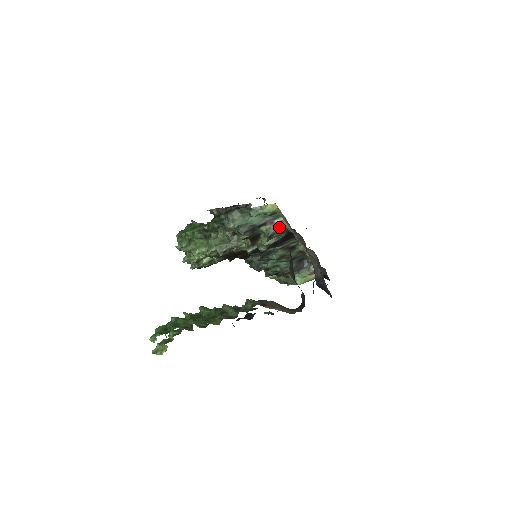
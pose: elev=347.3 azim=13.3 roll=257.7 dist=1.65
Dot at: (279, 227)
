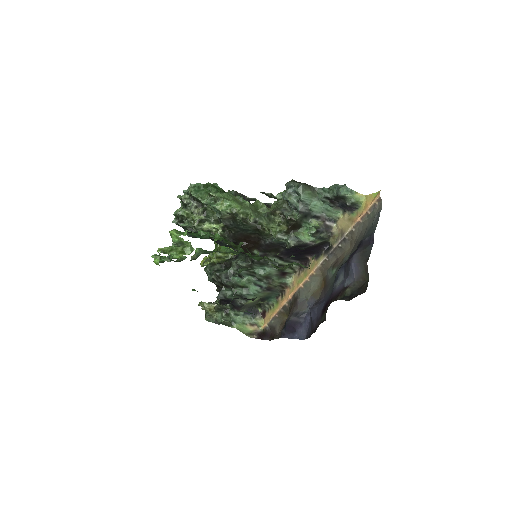
Dot at: (326, 230)
